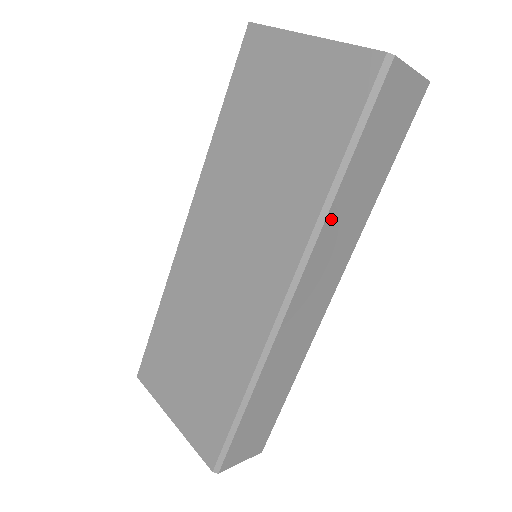
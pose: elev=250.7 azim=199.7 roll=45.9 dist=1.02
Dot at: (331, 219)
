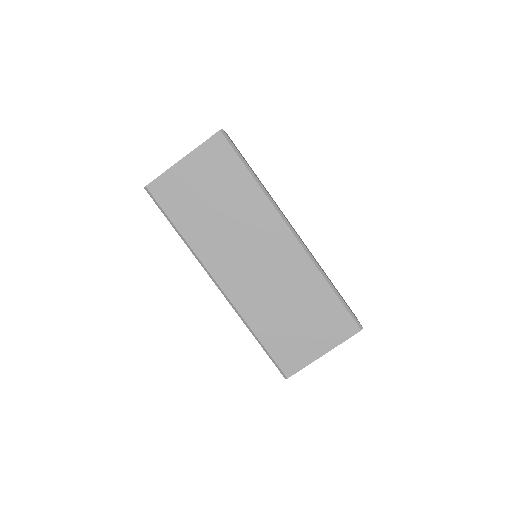
Dot at: (268, 194)
